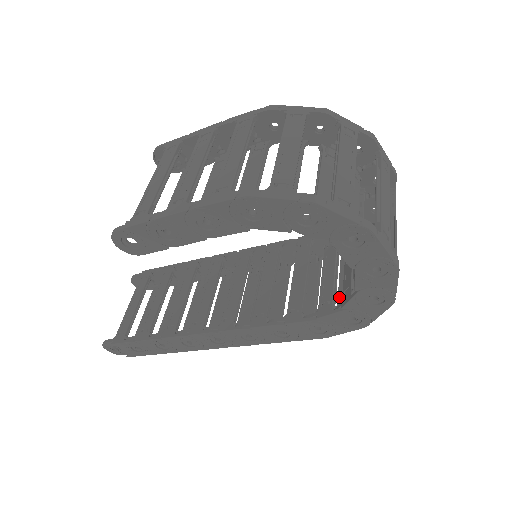
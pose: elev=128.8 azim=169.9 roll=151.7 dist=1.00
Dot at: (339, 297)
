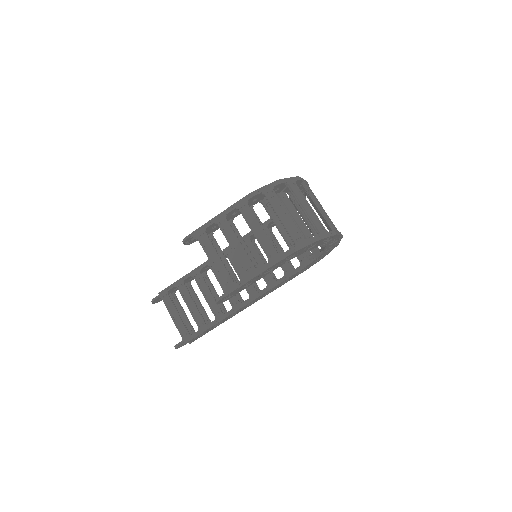
Dot at: occluded
